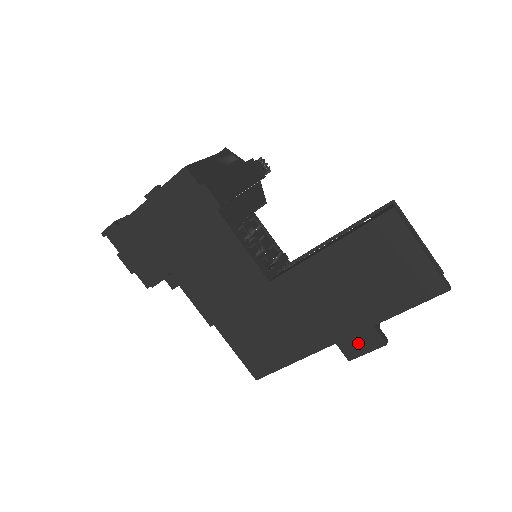
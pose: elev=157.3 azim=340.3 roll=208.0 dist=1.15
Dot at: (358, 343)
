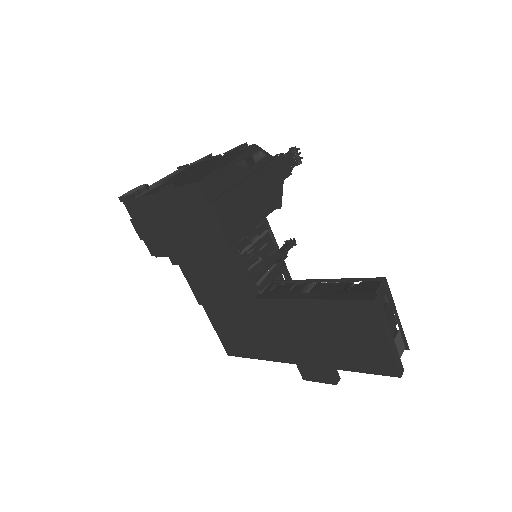
Dot at: (314, 373)
